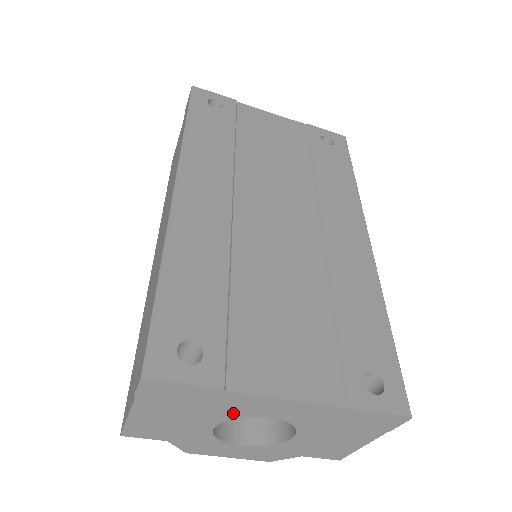
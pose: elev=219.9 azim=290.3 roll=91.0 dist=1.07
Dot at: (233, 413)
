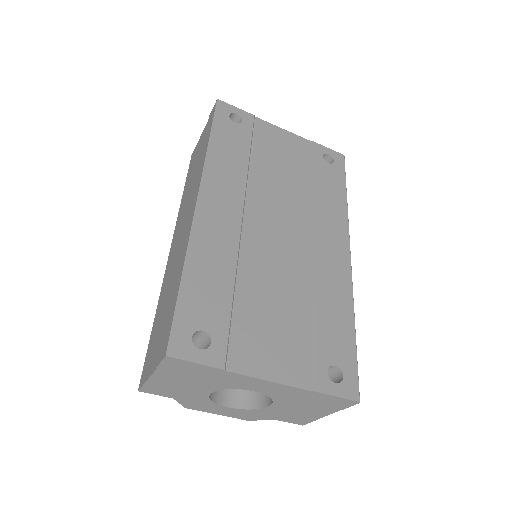
Dot at: (228, 385)
